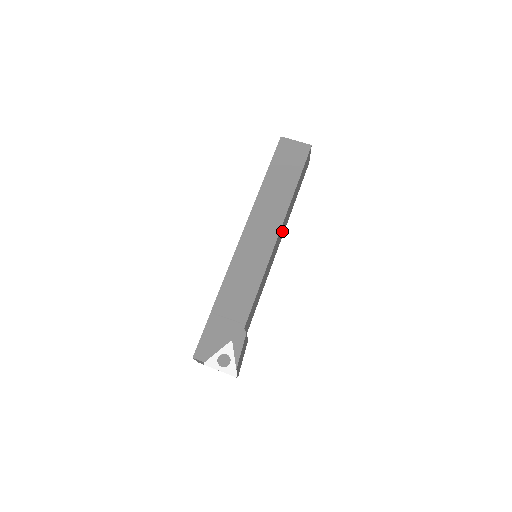
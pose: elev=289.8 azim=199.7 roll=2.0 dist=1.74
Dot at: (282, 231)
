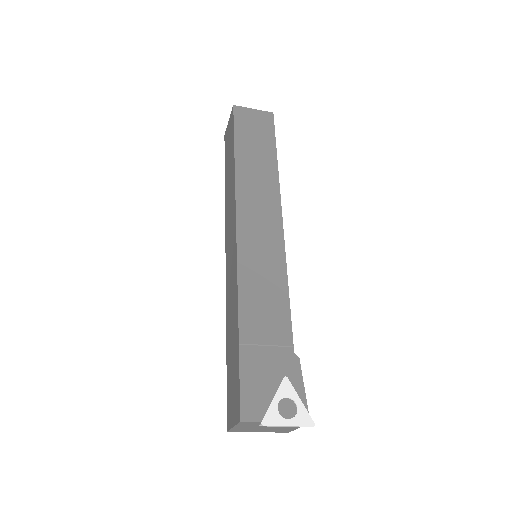
Dot at: occluded
